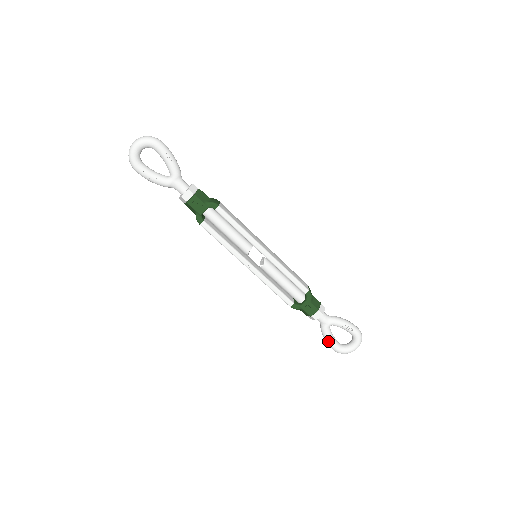
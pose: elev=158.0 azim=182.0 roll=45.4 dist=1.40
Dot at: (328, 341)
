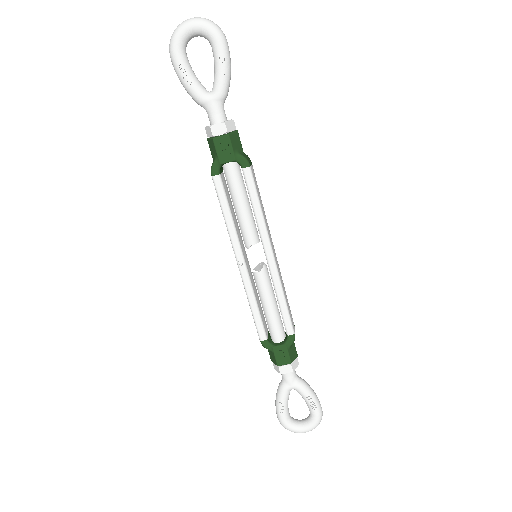
Dot at: (279, 405)
